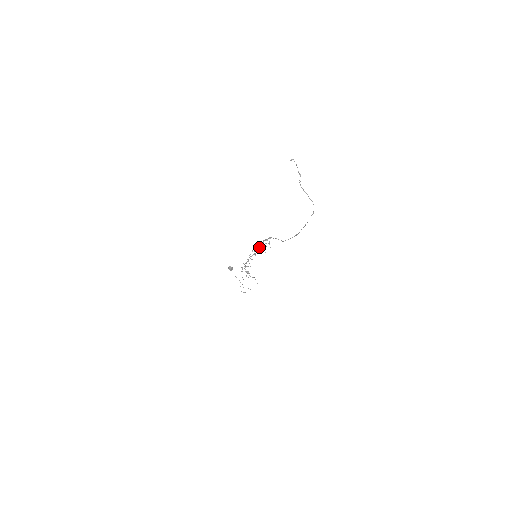
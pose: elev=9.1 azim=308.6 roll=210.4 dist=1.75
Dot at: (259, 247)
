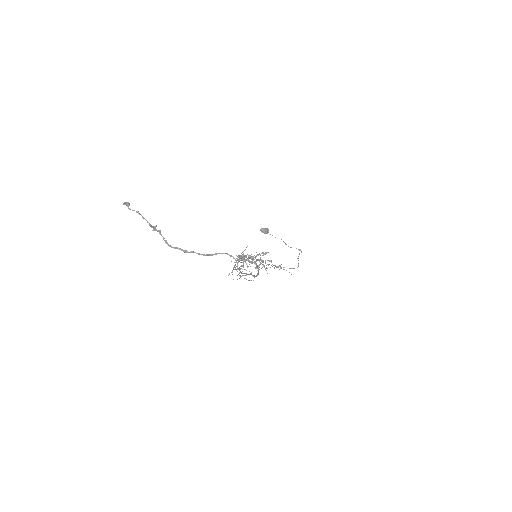
Dot at: occluded
